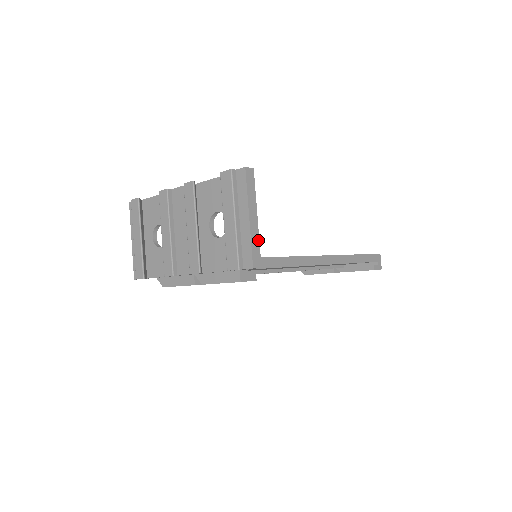
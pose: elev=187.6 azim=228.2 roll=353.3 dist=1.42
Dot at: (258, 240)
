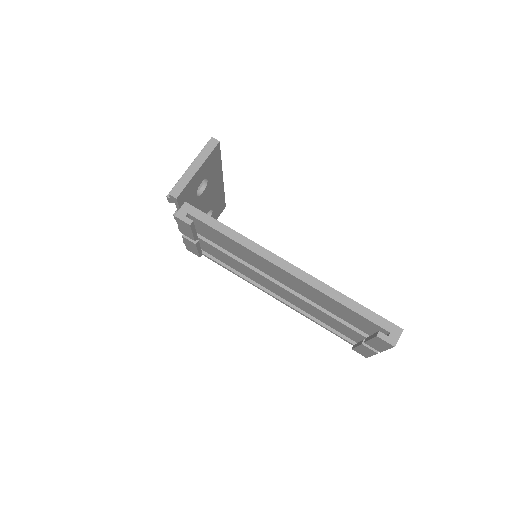
Dot at: (188, 182)
